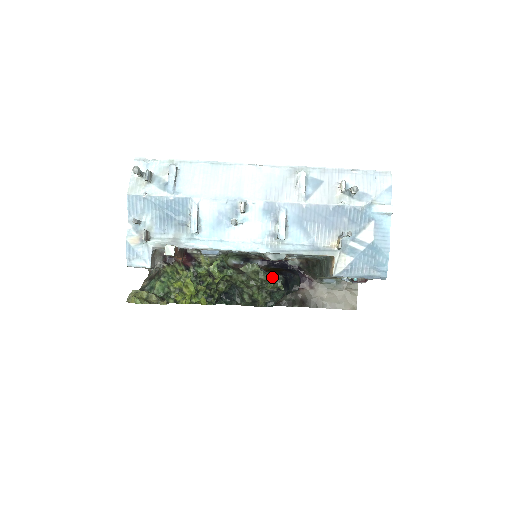
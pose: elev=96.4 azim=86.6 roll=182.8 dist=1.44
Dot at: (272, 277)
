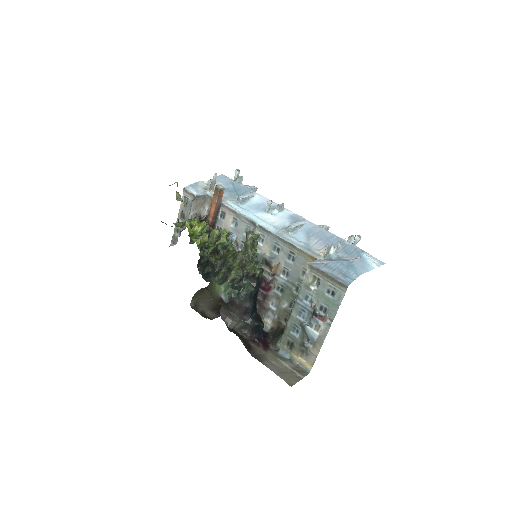
Dot at: (258, 263)
